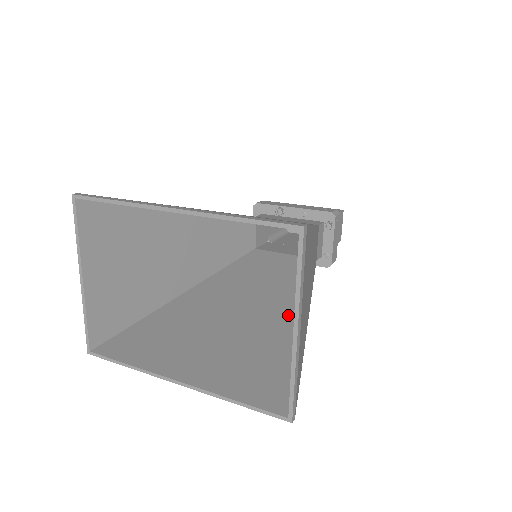
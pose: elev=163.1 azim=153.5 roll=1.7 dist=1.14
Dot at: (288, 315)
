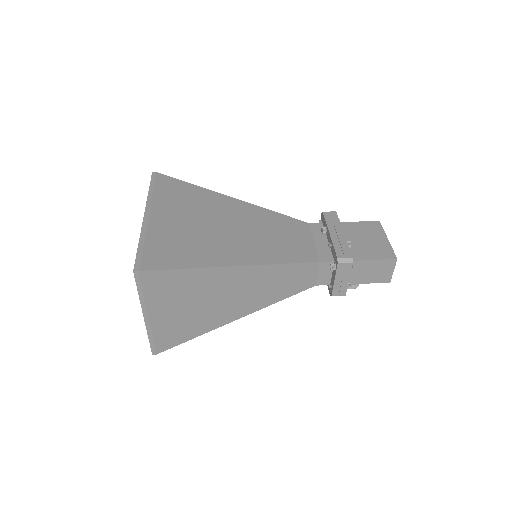
Dot at: occluded
